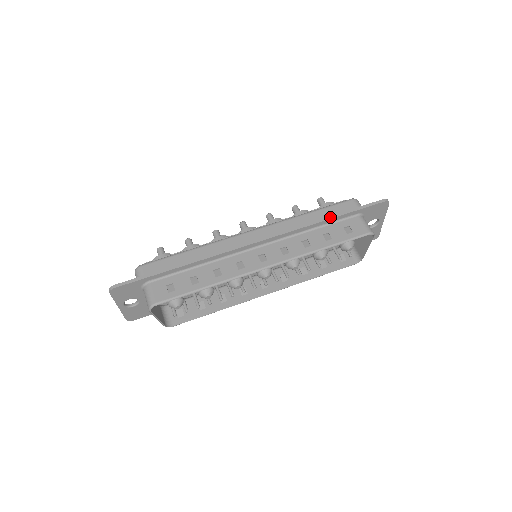
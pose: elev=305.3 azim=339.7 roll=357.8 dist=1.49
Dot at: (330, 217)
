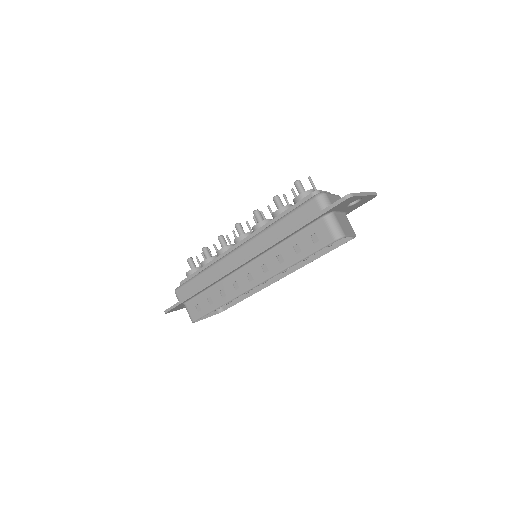
Dot at: (293, 230)
